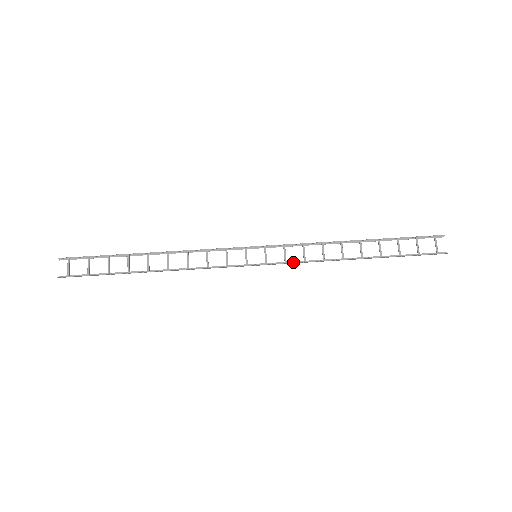
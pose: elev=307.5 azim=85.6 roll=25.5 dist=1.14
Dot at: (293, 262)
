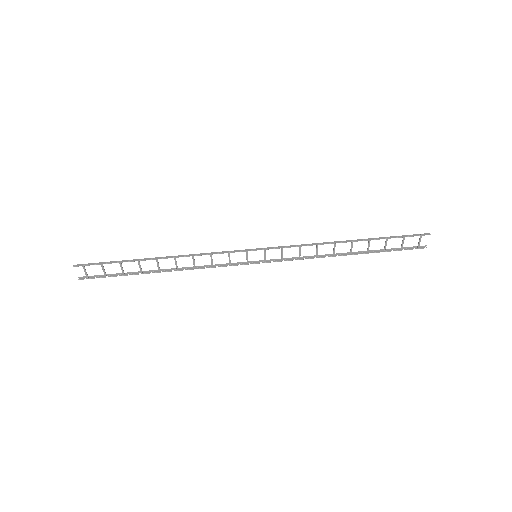
Dot at: (289, 260)
